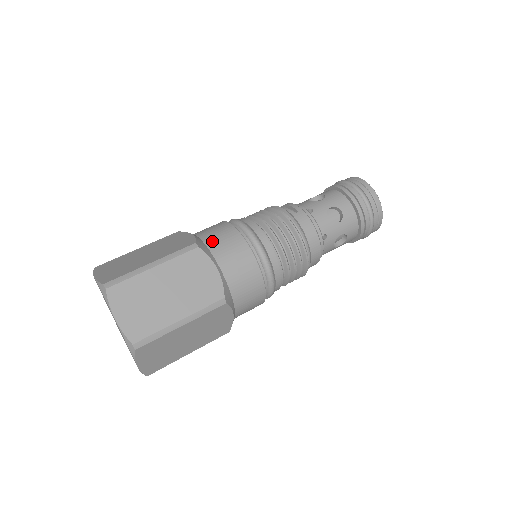
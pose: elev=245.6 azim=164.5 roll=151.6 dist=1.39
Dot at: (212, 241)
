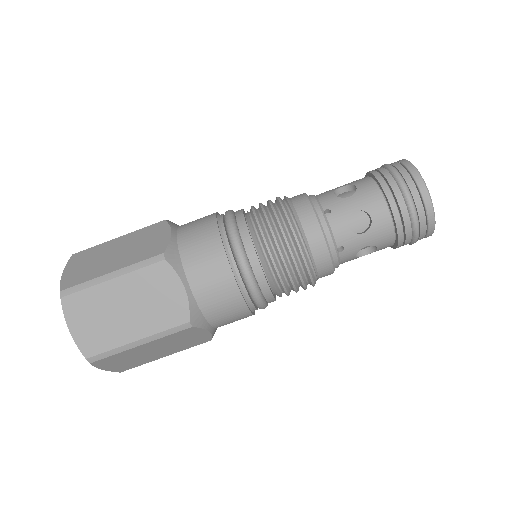
Dot at: occluded
